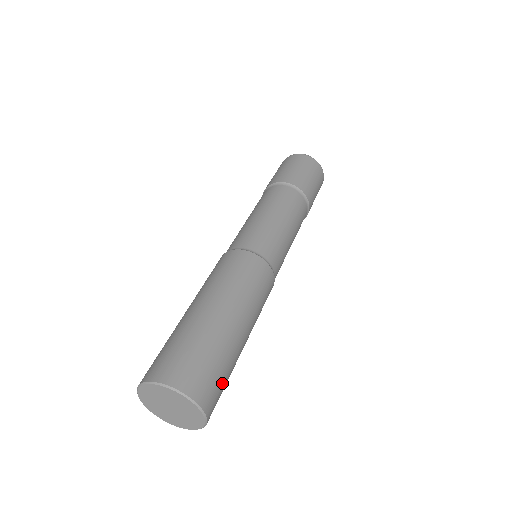
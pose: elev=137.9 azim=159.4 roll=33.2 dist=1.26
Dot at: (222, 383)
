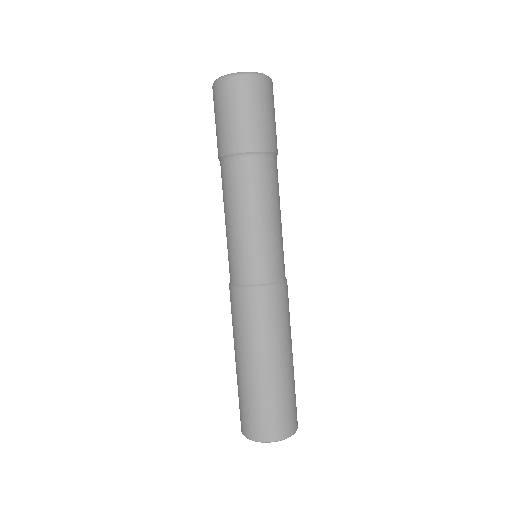
Dot at: occluded
